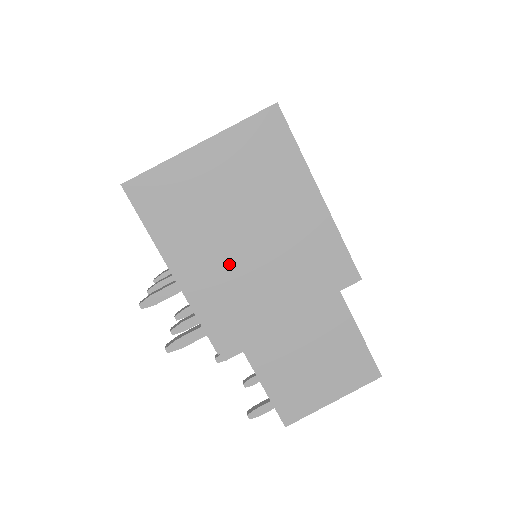
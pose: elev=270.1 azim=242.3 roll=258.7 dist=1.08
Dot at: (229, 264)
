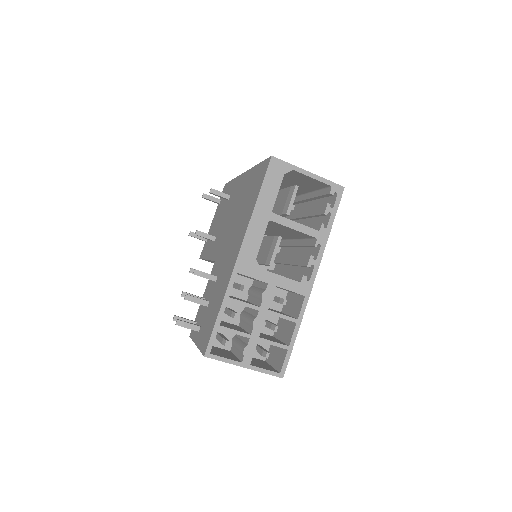
Dot at: occluded
